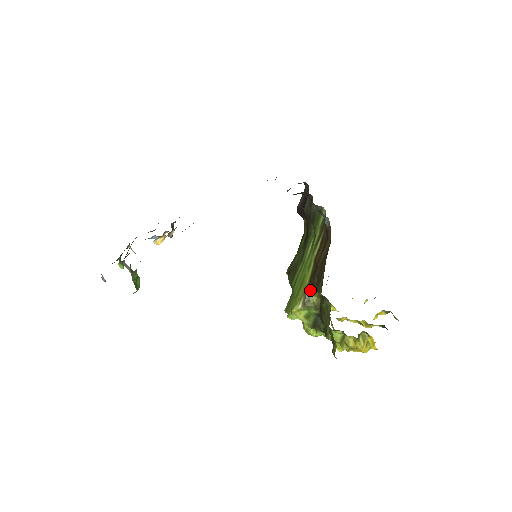
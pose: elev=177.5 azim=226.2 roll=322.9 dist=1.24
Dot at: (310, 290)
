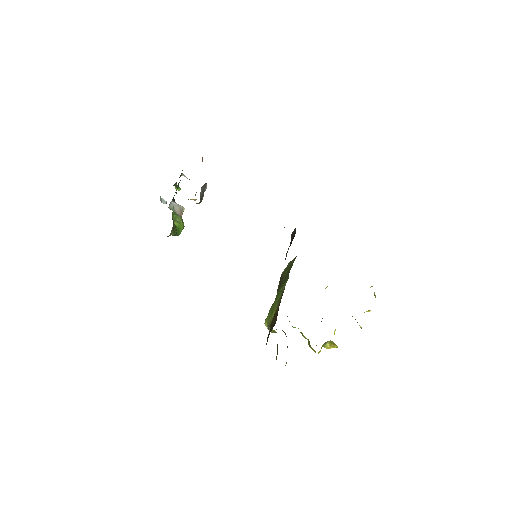
Dot at: occluded
